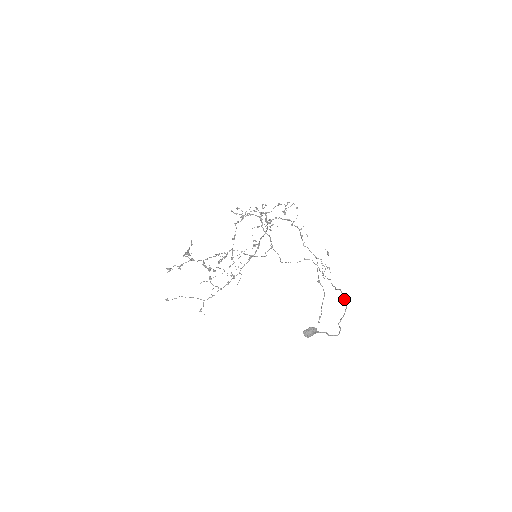
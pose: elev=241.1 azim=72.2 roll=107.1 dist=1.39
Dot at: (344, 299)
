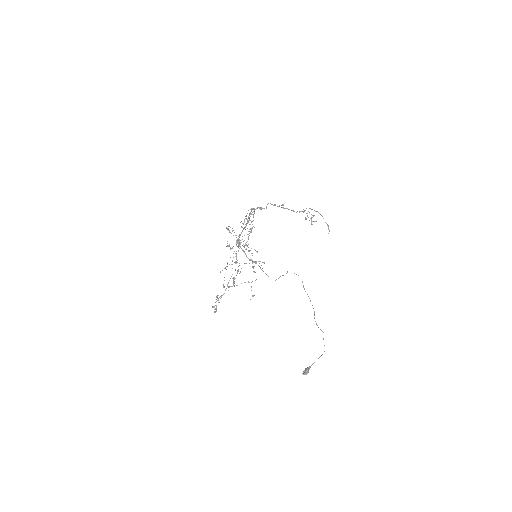
Dot at: (320, 329)
